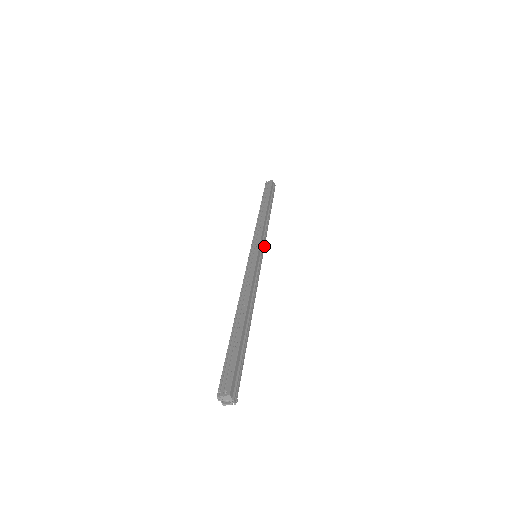
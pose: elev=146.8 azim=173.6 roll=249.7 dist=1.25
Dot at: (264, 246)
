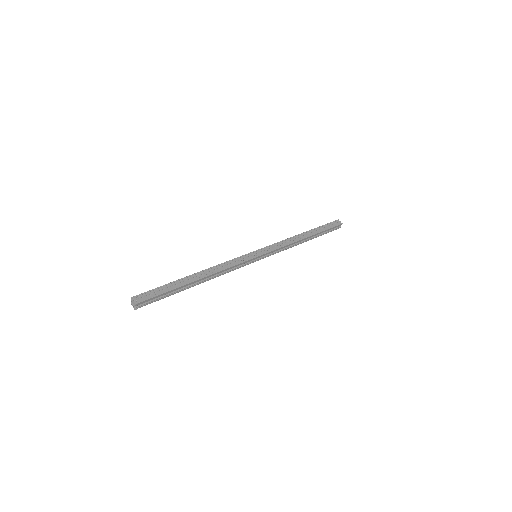
Dot at: occluded
